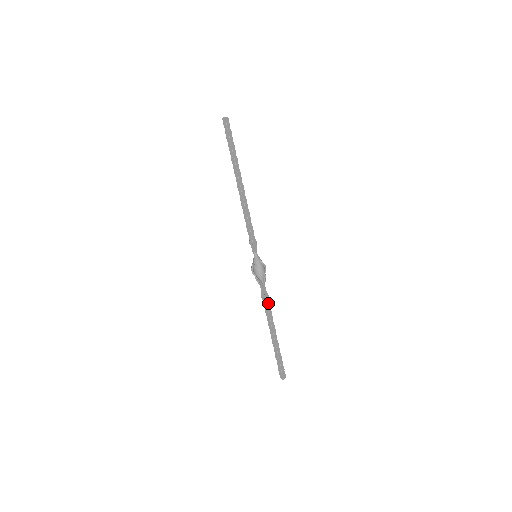
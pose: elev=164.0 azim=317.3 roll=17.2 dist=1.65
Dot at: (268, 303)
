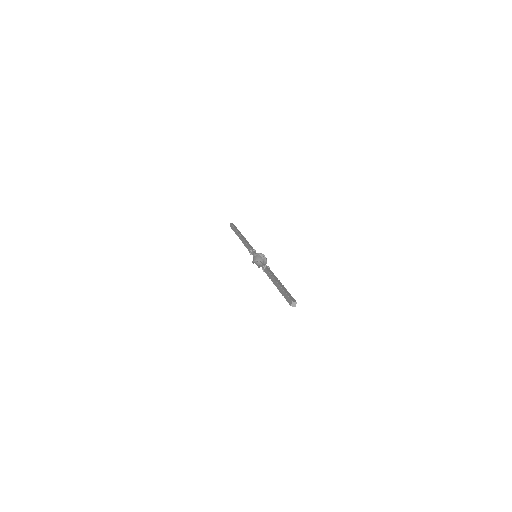
Dot at: (269, 269)
